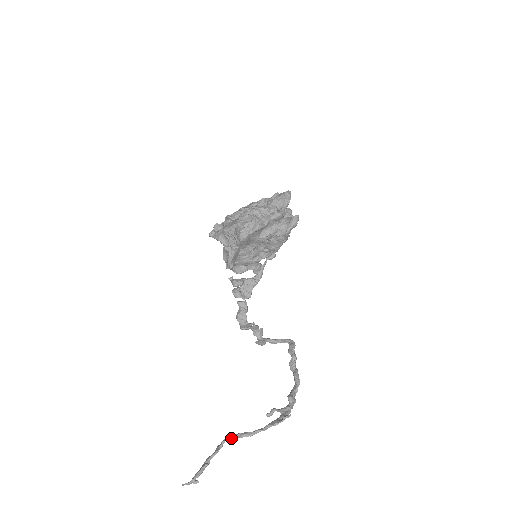
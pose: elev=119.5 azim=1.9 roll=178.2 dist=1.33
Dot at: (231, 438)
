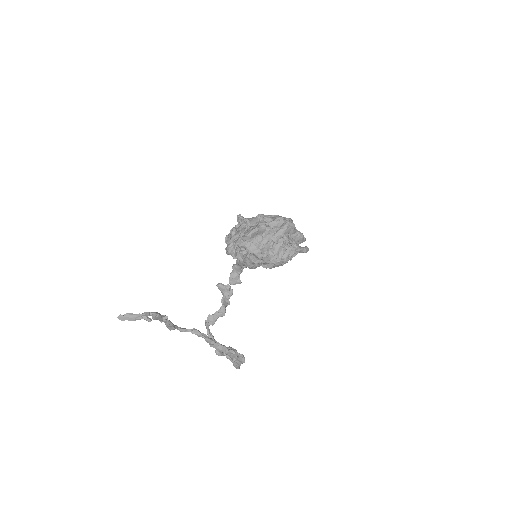
Dot at: occluded
